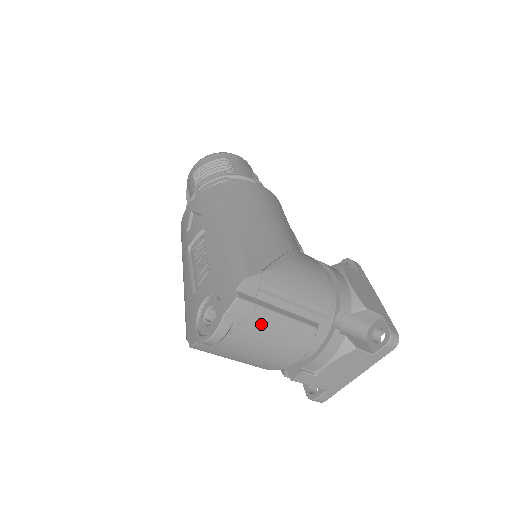
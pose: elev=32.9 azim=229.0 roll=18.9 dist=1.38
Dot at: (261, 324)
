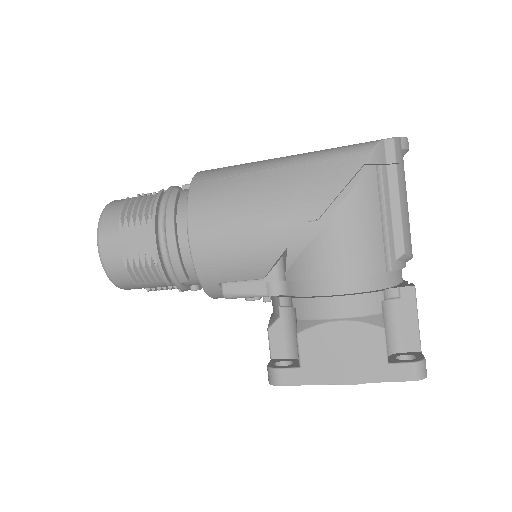
Dot at: occluded
